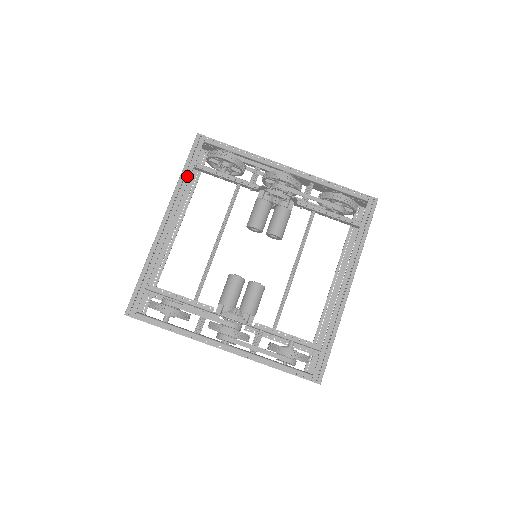
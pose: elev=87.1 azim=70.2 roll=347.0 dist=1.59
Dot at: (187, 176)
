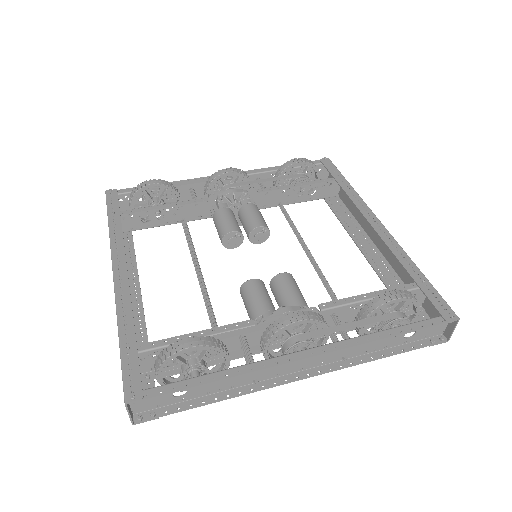
Dot at: (117, 224)
